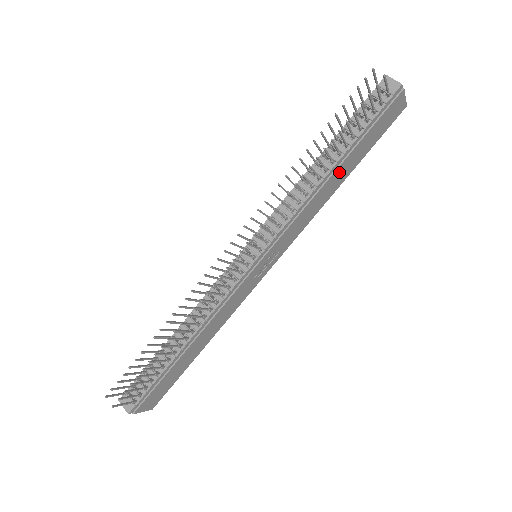
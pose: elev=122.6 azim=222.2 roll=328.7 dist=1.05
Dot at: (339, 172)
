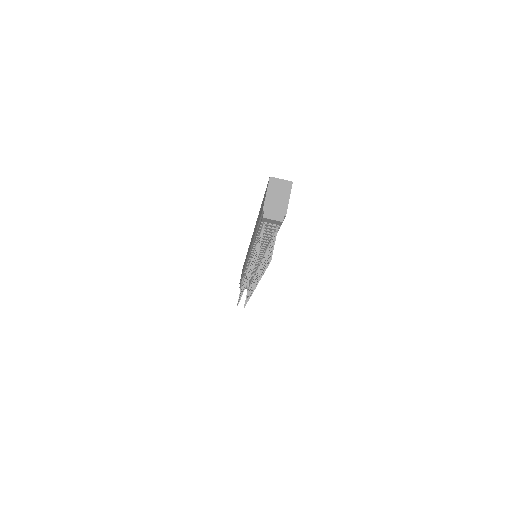
Dot at: occluded
